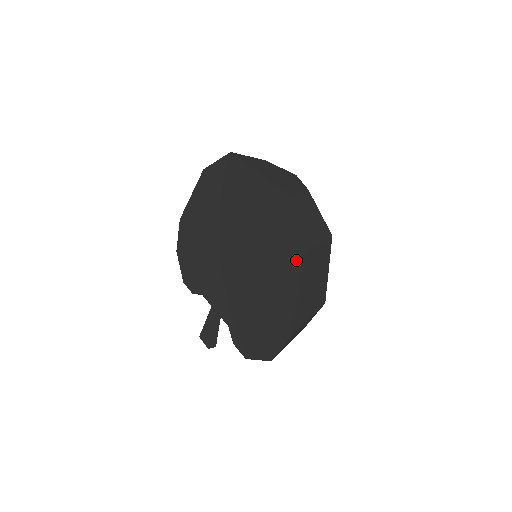
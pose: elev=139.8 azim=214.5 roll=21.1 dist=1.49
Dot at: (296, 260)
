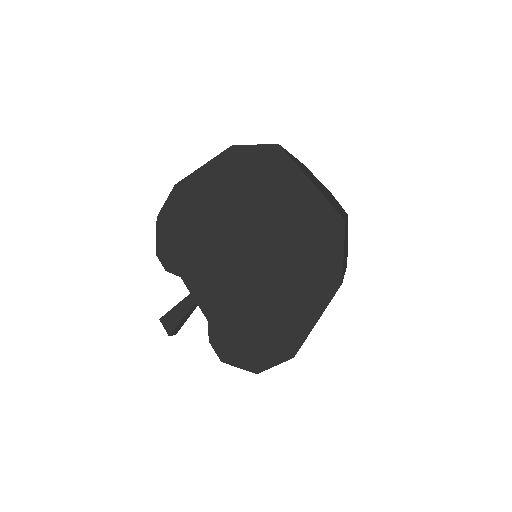
Dot at: (329, 286)
